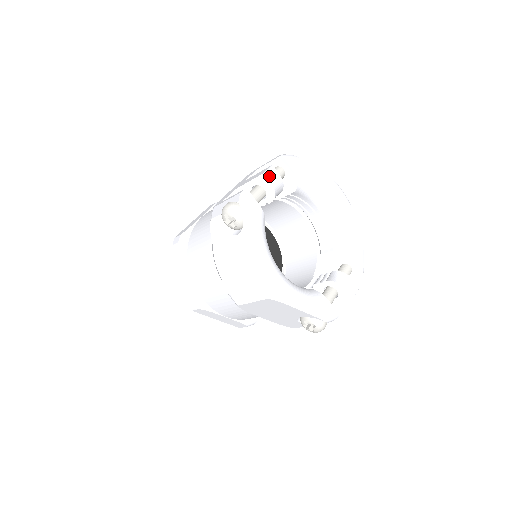
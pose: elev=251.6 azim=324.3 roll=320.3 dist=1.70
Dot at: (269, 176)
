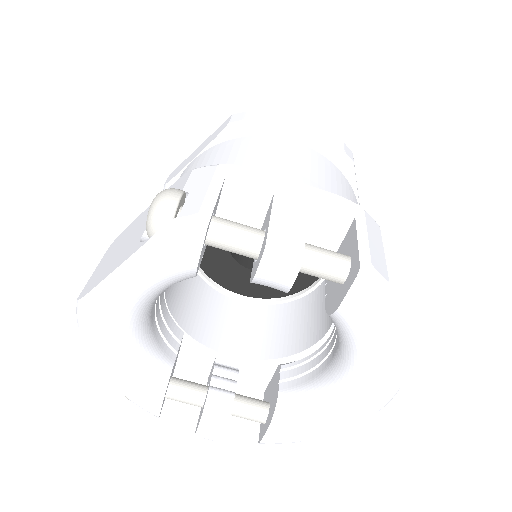
Dot at: (270, 261)
